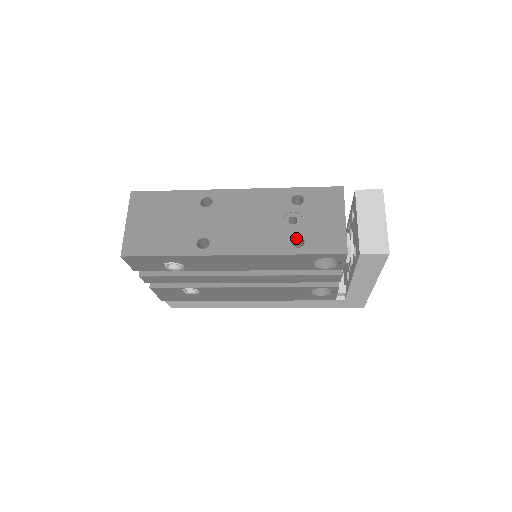
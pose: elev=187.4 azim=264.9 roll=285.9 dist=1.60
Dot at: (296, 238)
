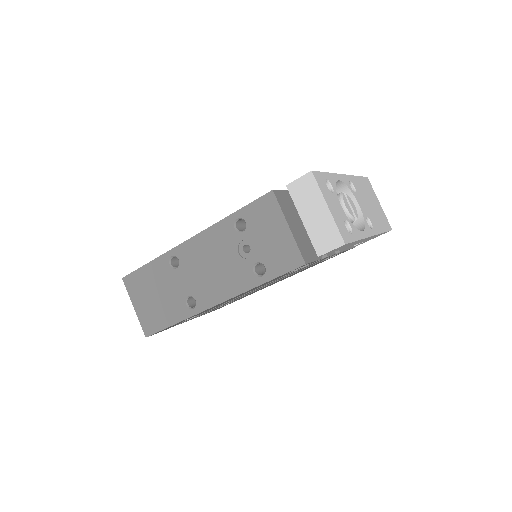
Dot at: (258, 264)
